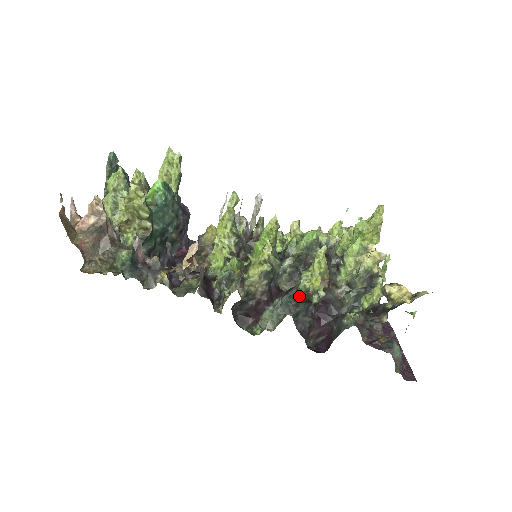
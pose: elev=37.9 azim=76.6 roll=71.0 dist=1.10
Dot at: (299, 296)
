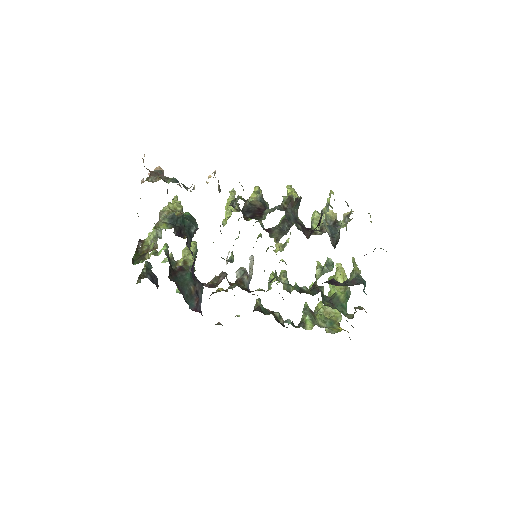
Dot at: (285, 204)
